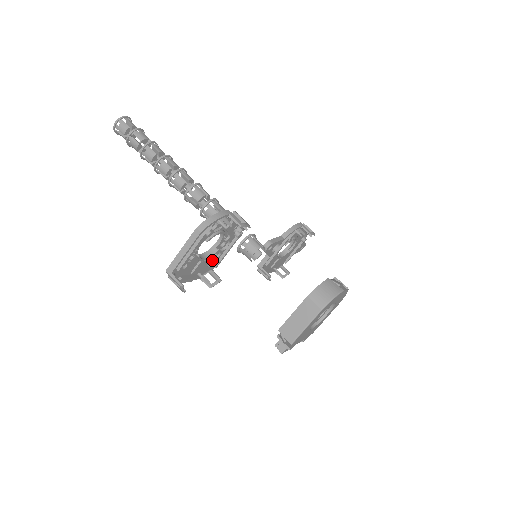
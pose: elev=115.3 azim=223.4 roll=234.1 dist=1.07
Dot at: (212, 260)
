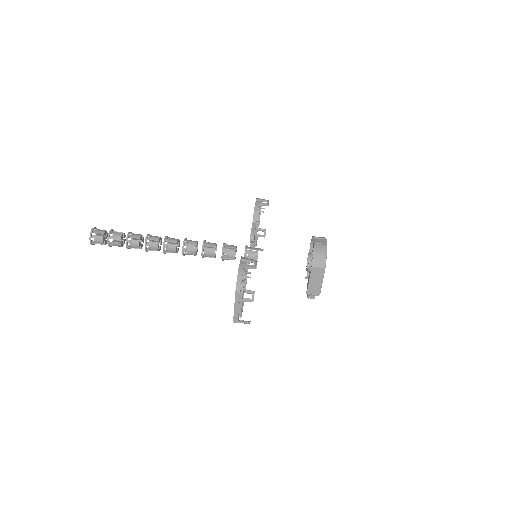
Dot at: occluded
